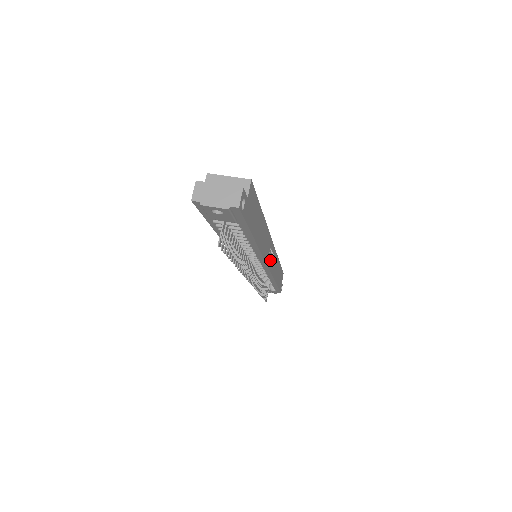
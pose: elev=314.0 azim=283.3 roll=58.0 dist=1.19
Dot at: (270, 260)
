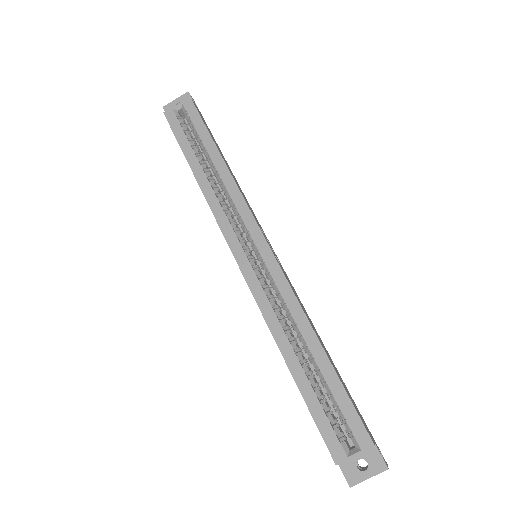
Dot at: (270, 245)
